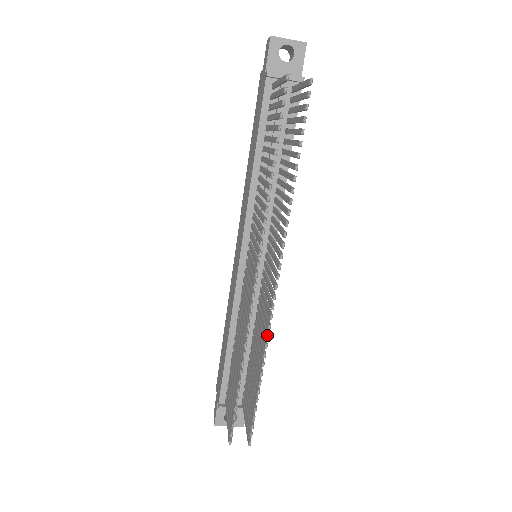
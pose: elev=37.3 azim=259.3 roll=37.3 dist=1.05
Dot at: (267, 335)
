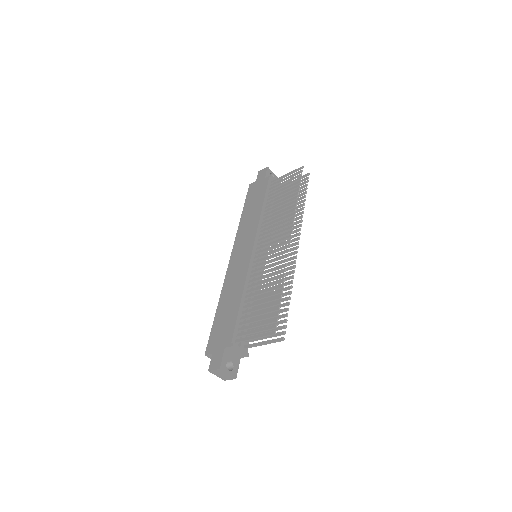
Dot at: (294, 270)
